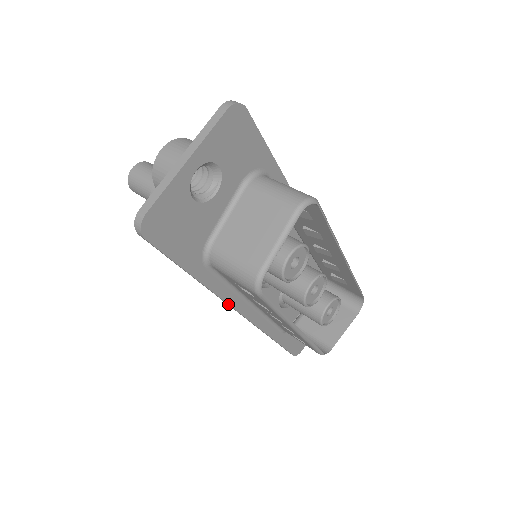
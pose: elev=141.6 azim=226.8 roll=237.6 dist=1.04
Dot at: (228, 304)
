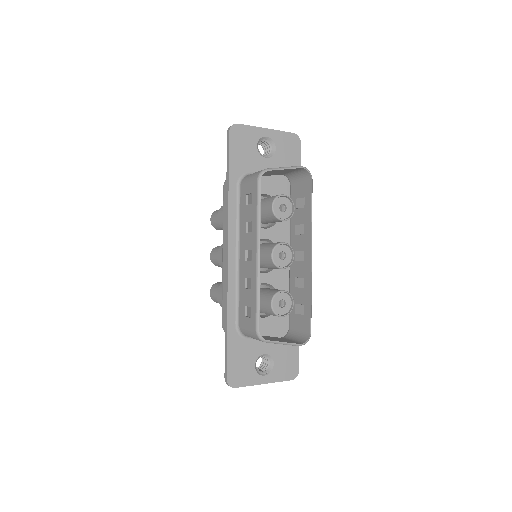
Dot at: (228, 229)
